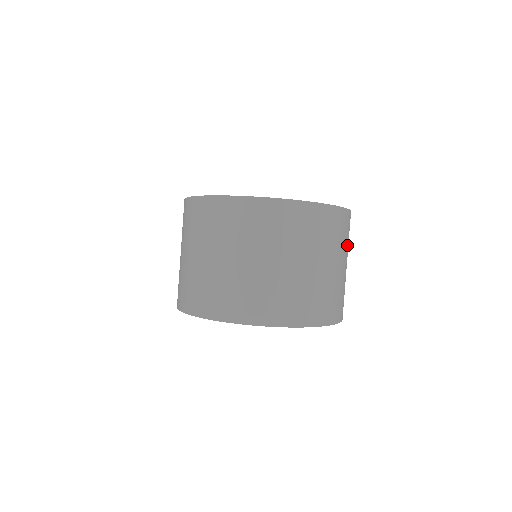
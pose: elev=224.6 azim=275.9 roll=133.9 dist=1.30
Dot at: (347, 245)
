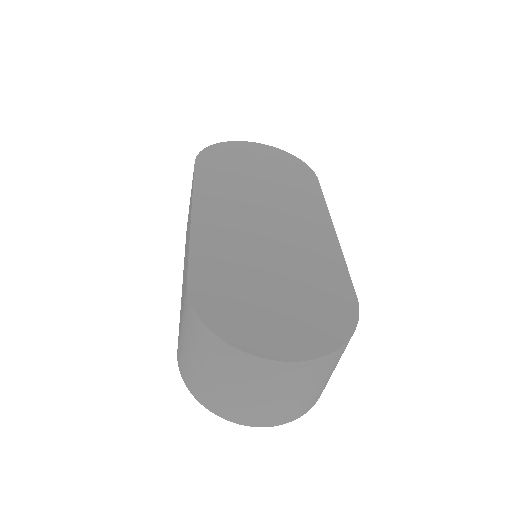
Dot at: occluded
